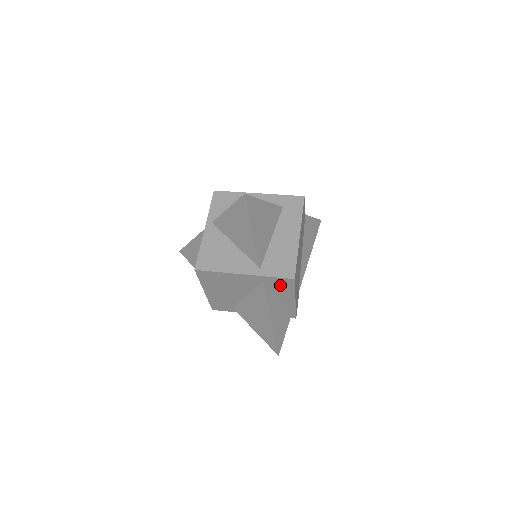
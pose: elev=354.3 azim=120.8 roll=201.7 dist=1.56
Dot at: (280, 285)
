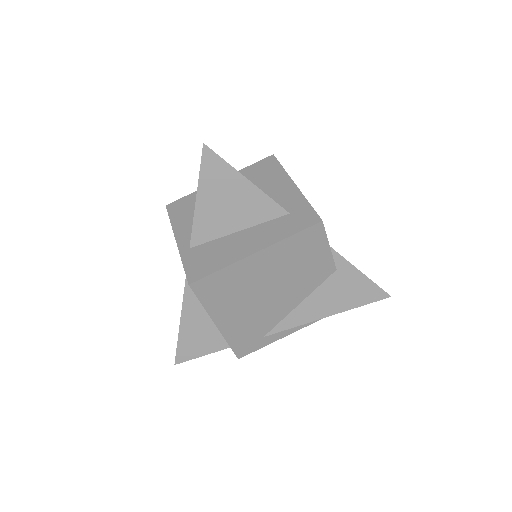
Dot at: occluded
